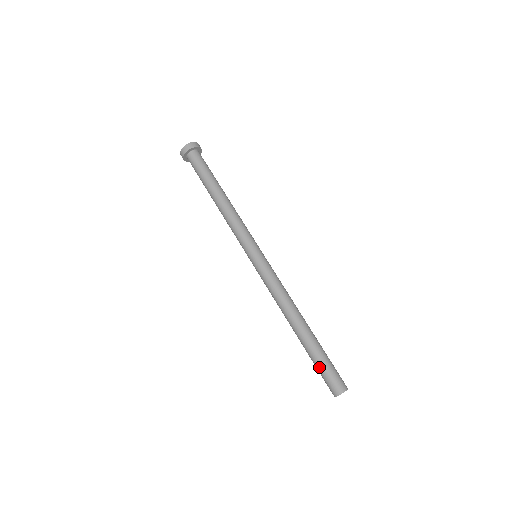
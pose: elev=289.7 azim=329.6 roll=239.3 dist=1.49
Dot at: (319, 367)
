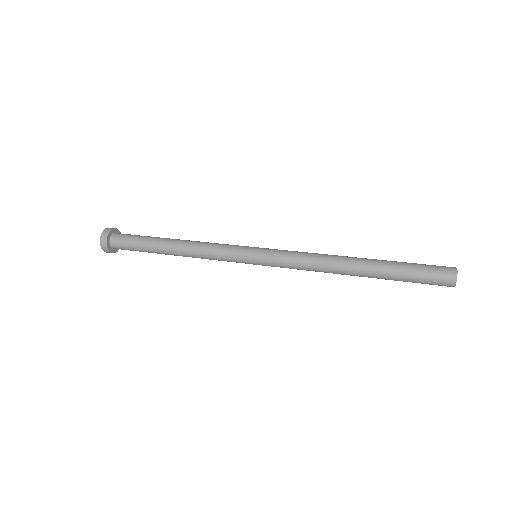
Dot at: (414, 264)
